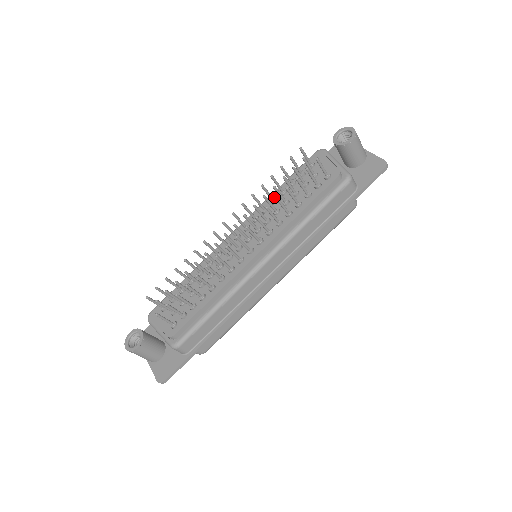
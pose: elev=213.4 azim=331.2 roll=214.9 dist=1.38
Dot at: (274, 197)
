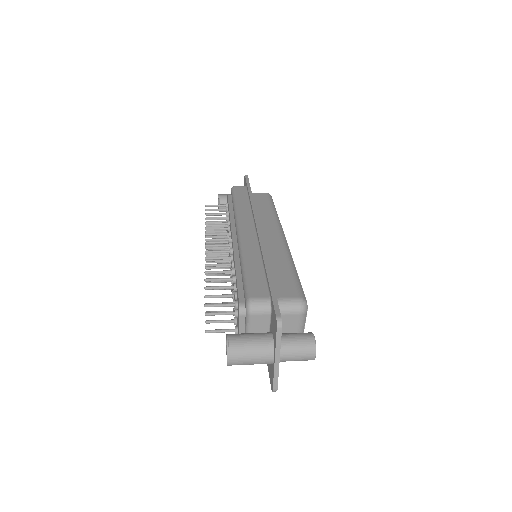
Dot at: (232, 271)
